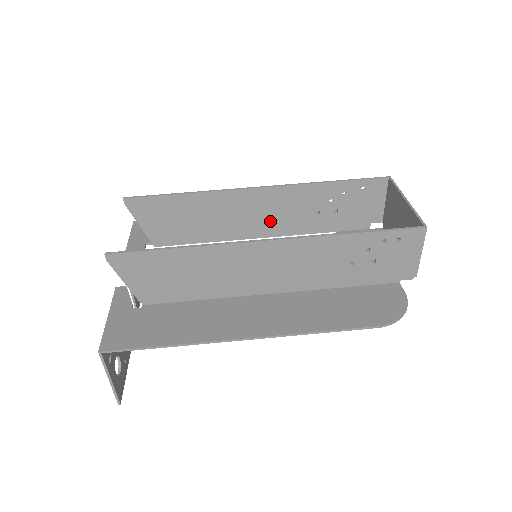
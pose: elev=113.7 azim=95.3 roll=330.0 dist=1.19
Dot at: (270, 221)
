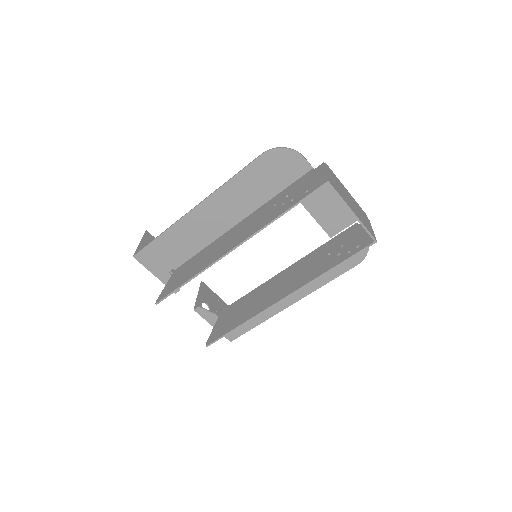
Dot at: occluded
